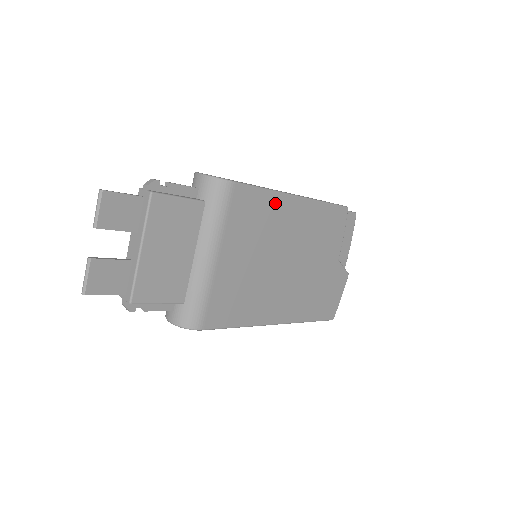
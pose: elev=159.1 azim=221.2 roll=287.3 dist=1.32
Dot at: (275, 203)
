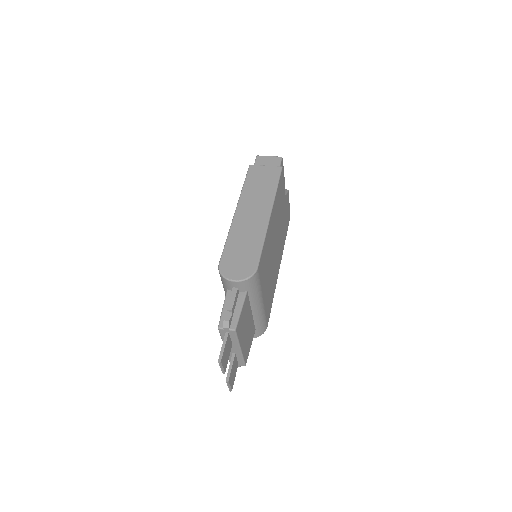
Dot at: (267, 238)
